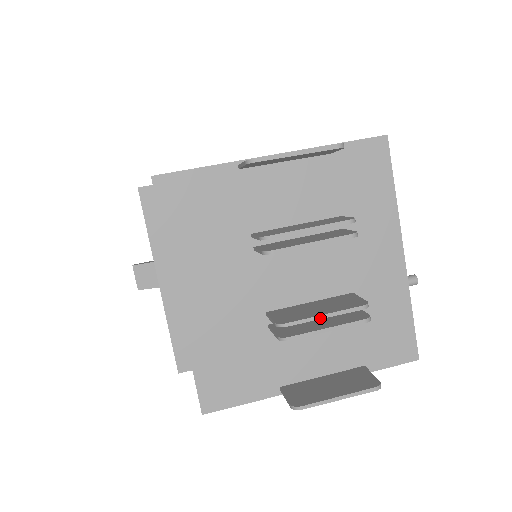
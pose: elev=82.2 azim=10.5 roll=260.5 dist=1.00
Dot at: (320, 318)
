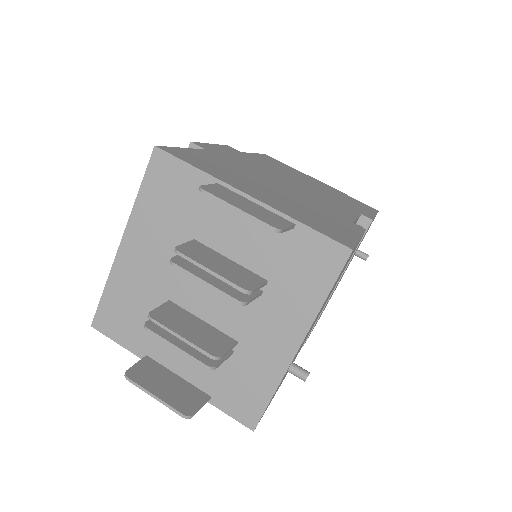
Dot at: (177, 336)
